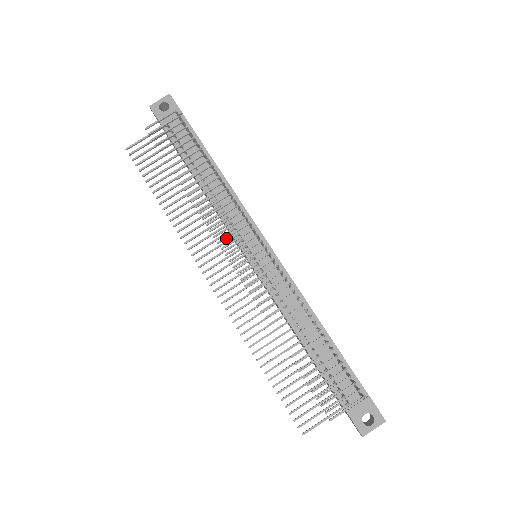
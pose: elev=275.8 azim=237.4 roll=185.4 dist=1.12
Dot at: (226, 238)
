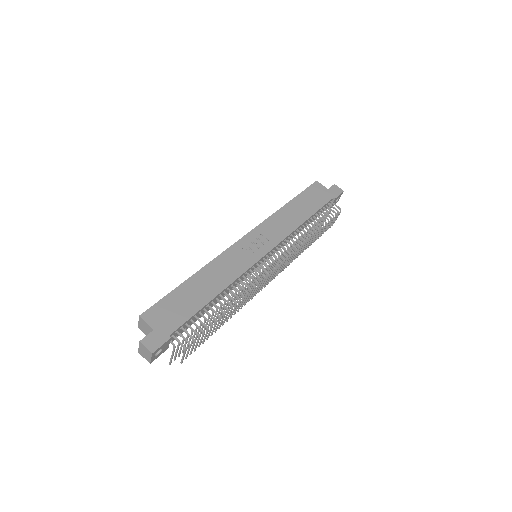
Dot at: (260, 289)
